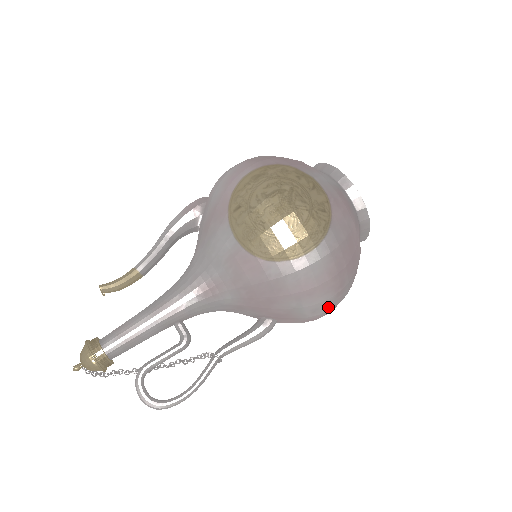
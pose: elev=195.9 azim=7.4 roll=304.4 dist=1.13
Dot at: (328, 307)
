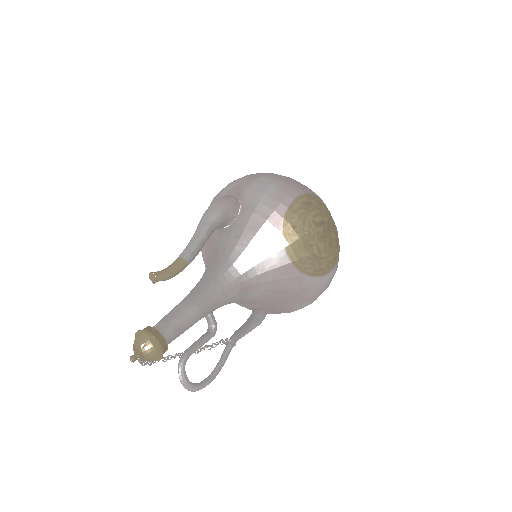
Dot at: occluded
